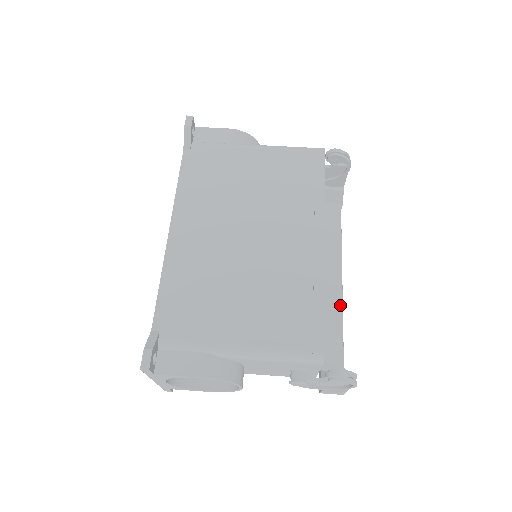
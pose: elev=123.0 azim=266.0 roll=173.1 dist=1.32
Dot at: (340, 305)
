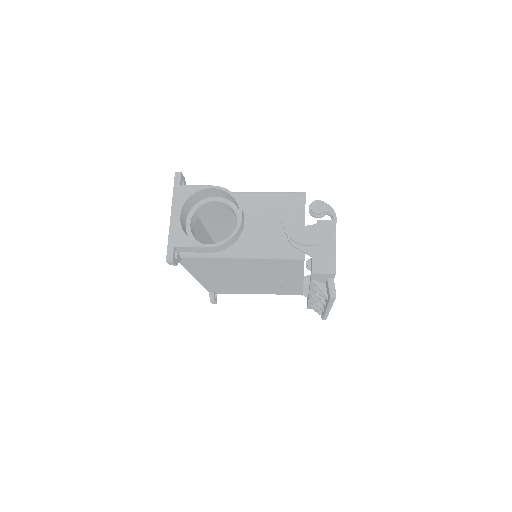
Dot at: occluded
